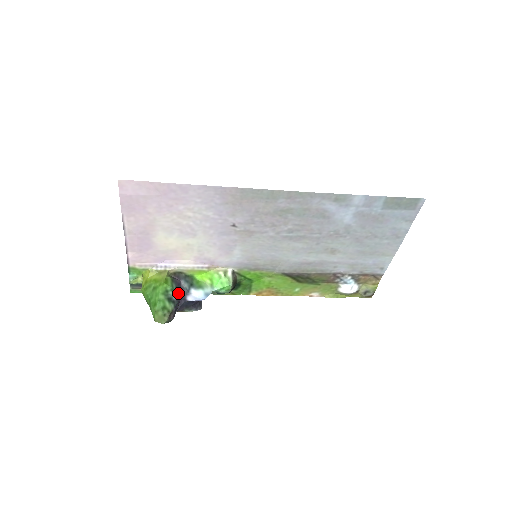
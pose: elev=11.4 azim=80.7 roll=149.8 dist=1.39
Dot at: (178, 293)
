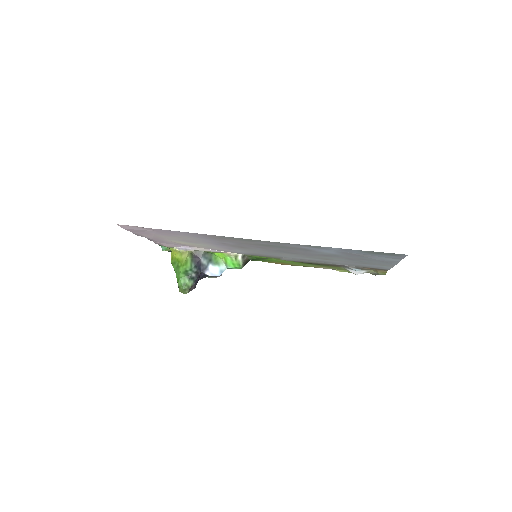
Dot at: (197, 270)
